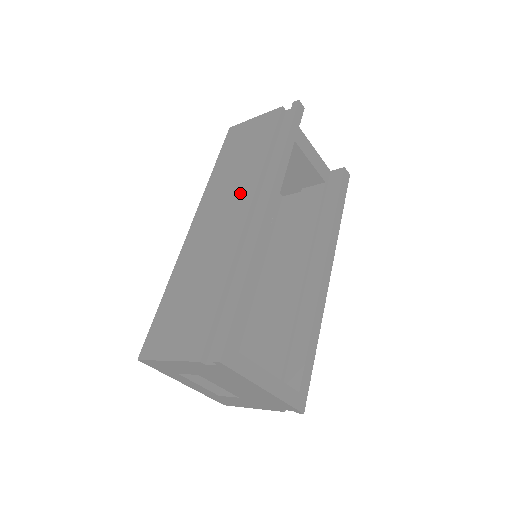
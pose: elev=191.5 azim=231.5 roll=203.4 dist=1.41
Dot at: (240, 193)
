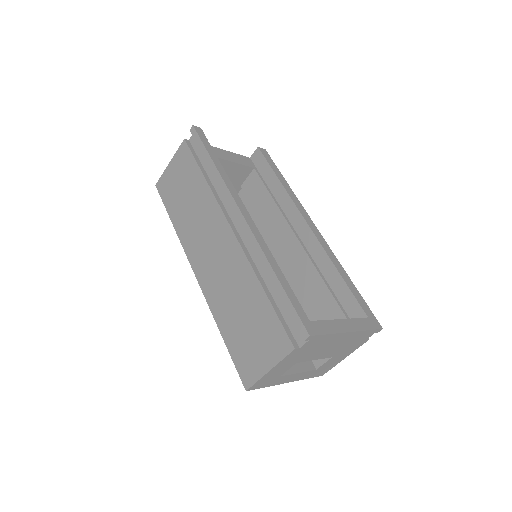
Dot at: (211, 221)
